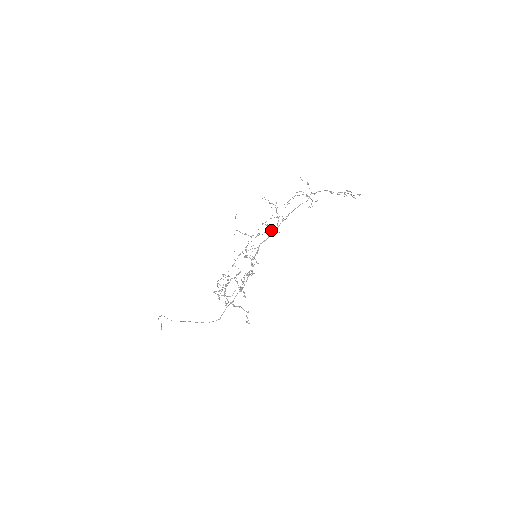
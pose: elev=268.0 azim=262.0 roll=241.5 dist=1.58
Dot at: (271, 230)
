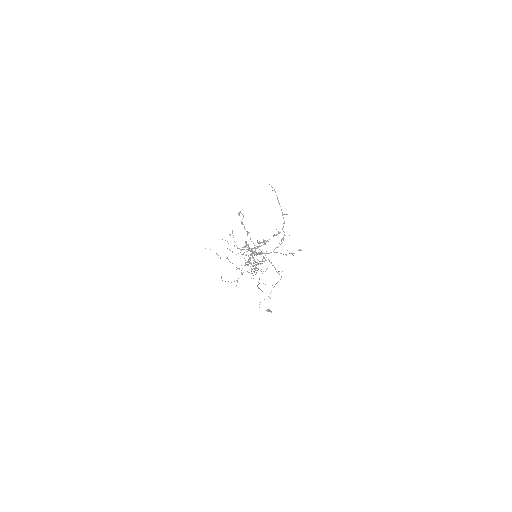
Dot at: (253, 262)
